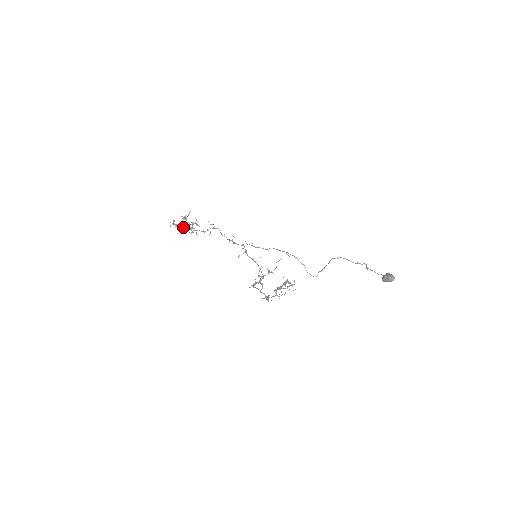
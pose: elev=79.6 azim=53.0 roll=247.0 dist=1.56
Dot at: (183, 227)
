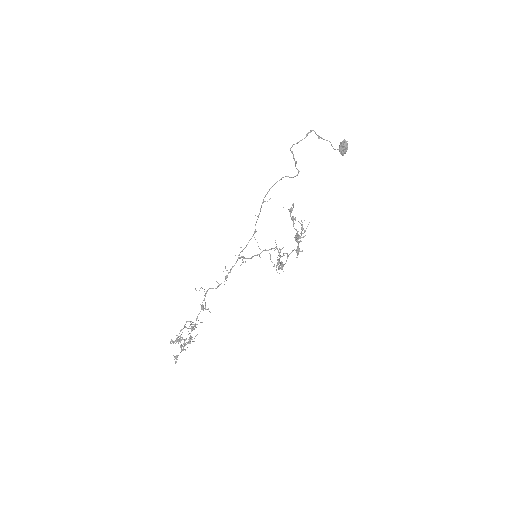
Dot at: (185, 343)
